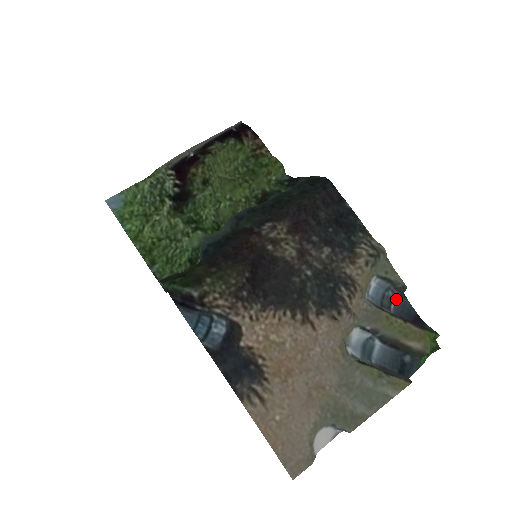
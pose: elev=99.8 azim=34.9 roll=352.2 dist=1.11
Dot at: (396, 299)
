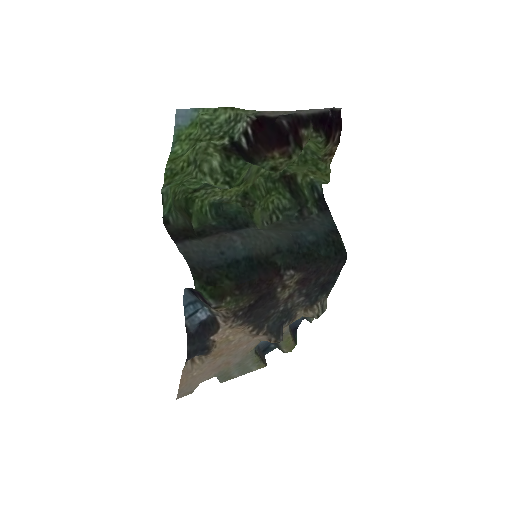
Dot at: occluded
